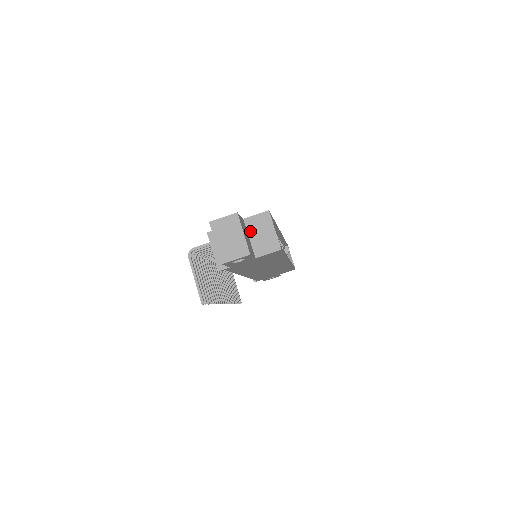
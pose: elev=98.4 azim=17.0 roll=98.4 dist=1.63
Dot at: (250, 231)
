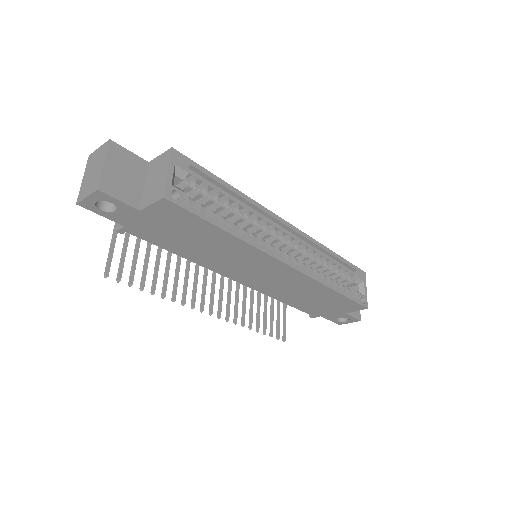
Dot at: (148, 176)
